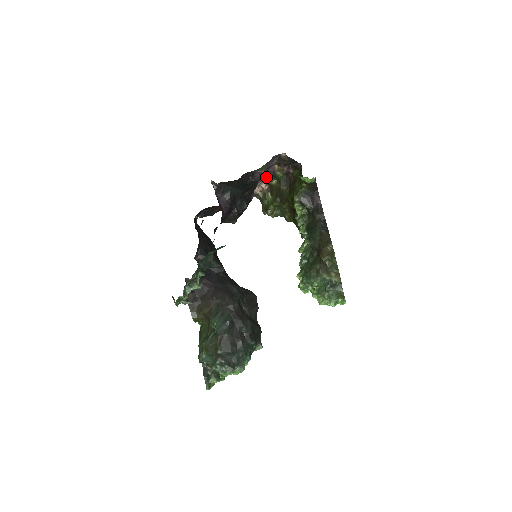
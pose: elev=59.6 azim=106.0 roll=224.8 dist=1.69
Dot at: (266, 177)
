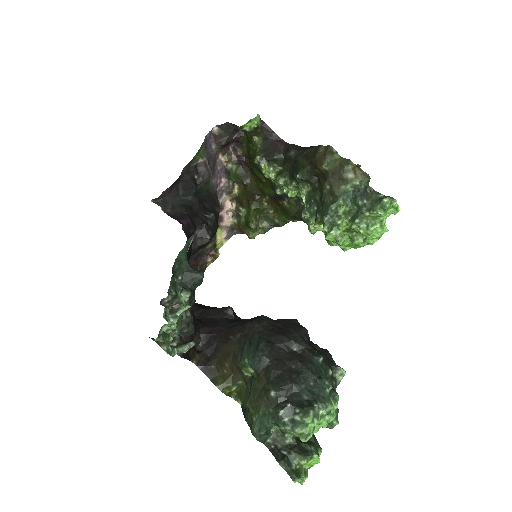
Dot at: (222, 185)
